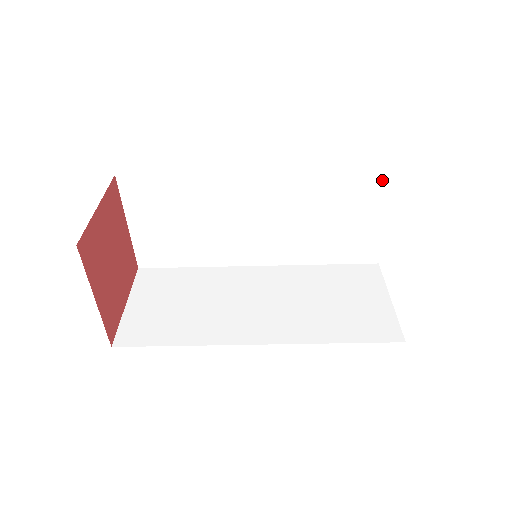
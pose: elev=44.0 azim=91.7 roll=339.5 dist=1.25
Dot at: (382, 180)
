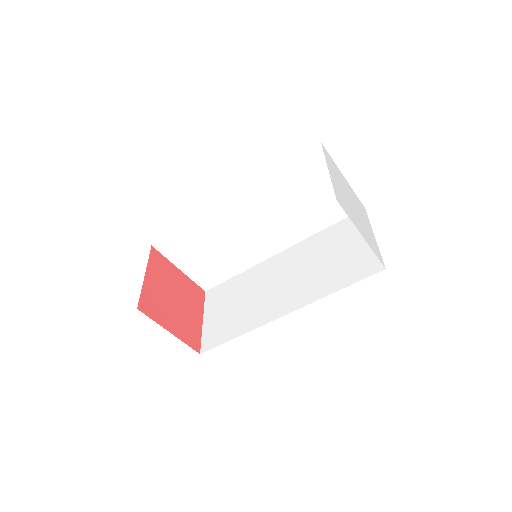
Dot at: (318, 155)
